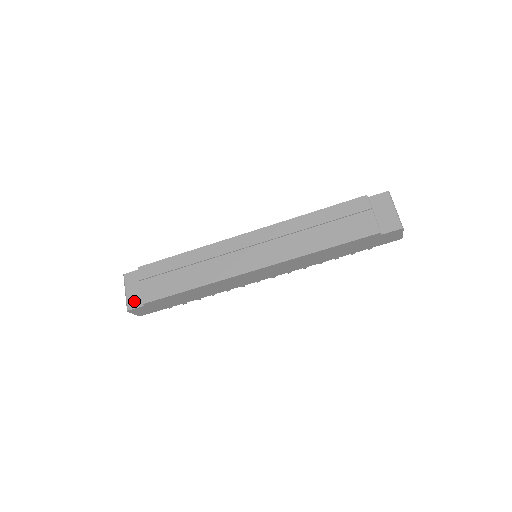
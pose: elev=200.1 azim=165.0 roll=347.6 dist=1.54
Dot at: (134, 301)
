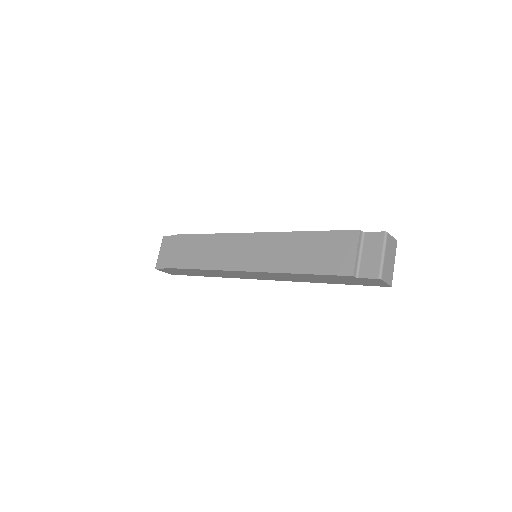
Dot at: (161, 262)
